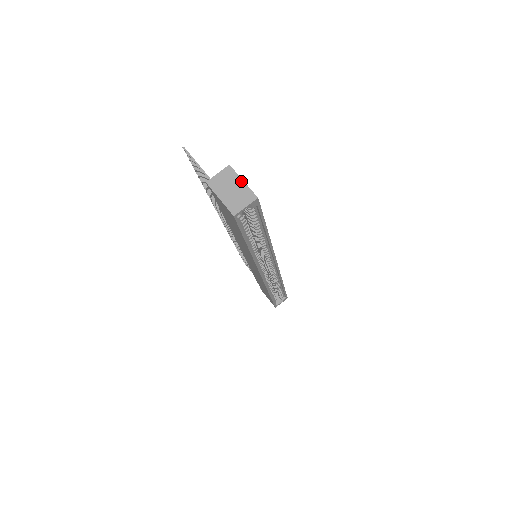
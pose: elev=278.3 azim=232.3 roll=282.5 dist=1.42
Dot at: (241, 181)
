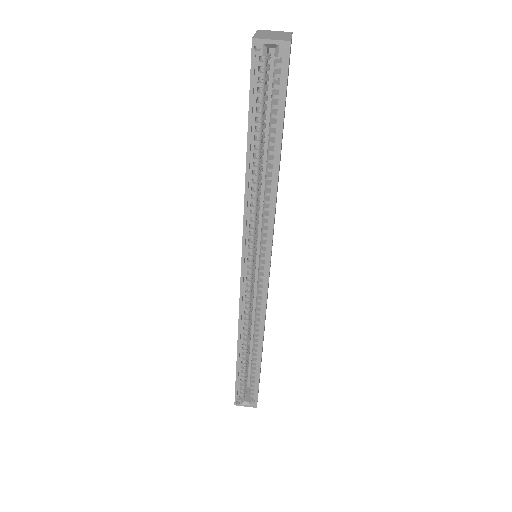
Dot at: (289, 36)
